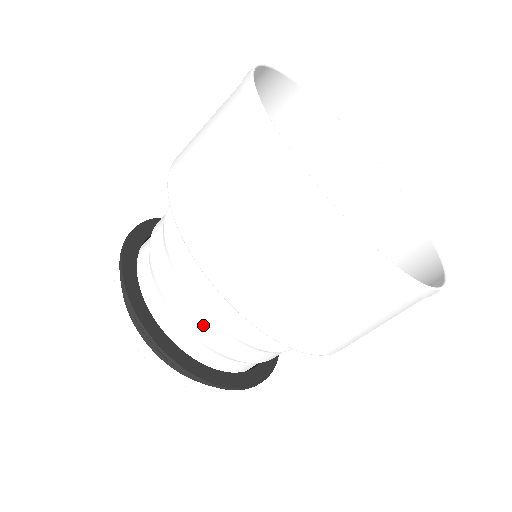
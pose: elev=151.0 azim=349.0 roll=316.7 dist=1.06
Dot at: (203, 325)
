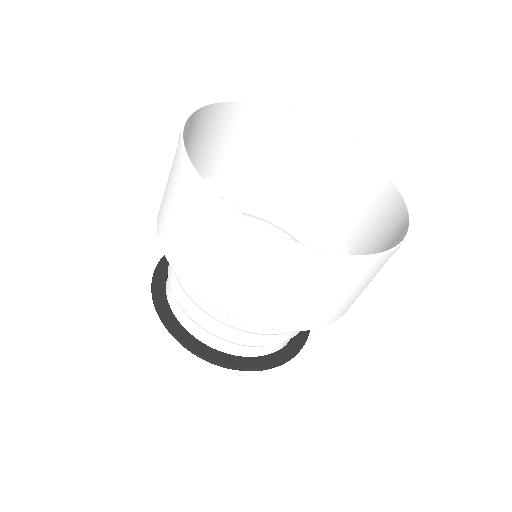
Dot at: occluded
